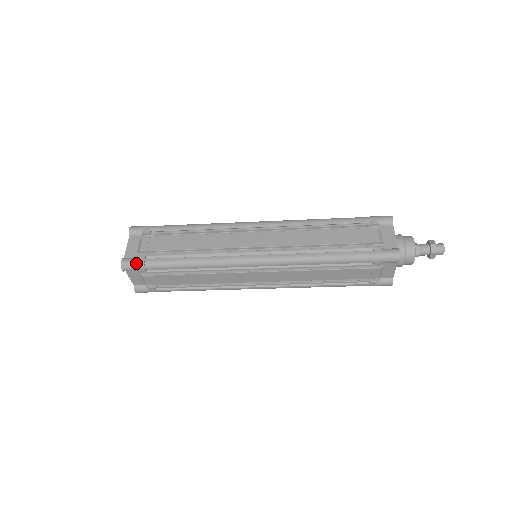
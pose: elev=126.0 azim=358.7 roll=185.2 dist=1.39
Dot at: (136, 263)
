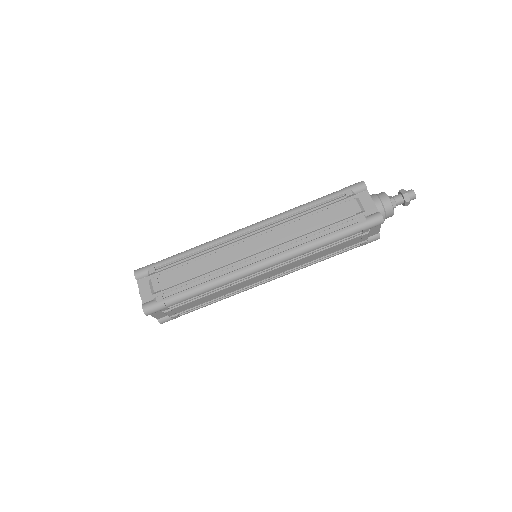
Dot at: (157, 306)
